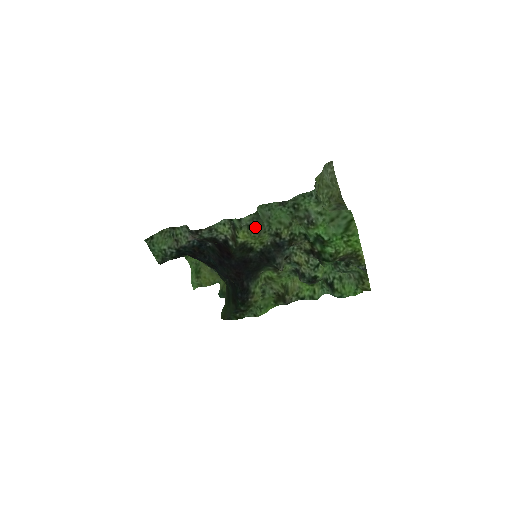
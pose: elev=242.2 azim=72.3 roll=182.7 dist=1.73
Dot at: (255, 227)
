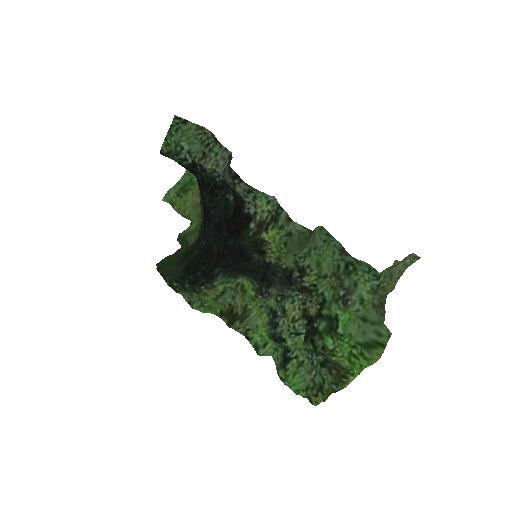
Dot at: (294, 242)
